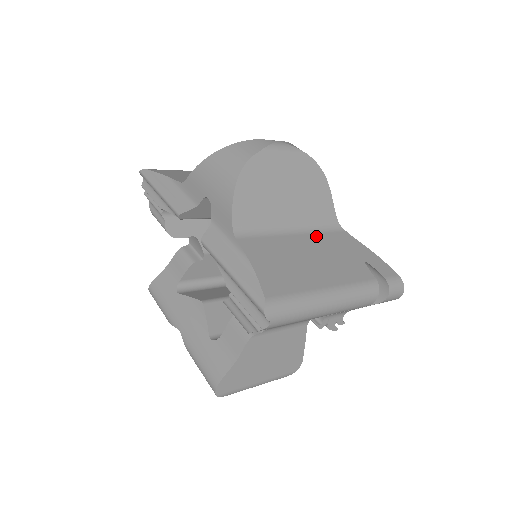
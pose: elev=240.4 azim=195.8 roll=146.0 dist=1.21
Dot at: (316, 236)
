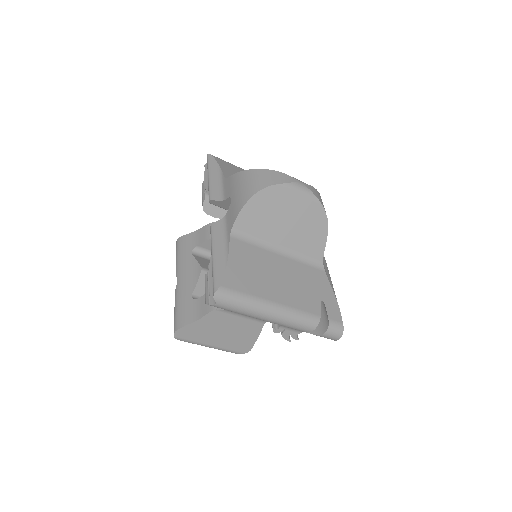
Dot at: (296, 263)
